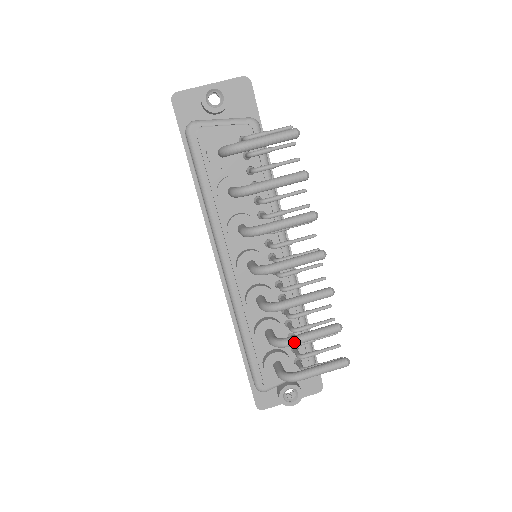
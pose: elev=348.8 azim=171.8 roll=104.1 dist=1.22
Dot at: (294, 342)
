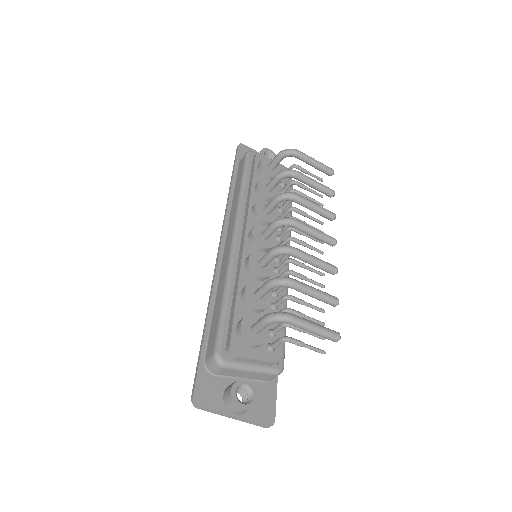
Dot at: (297, 282)
